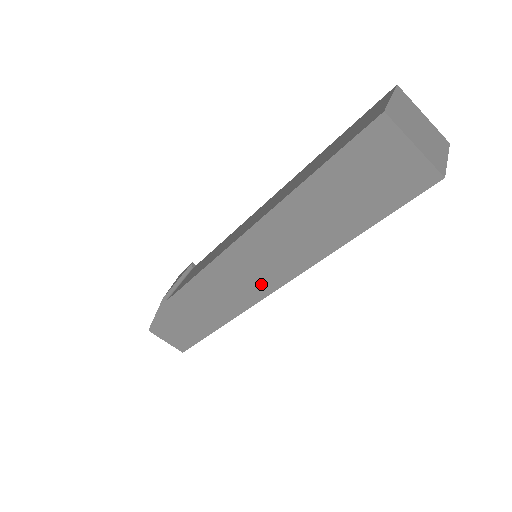
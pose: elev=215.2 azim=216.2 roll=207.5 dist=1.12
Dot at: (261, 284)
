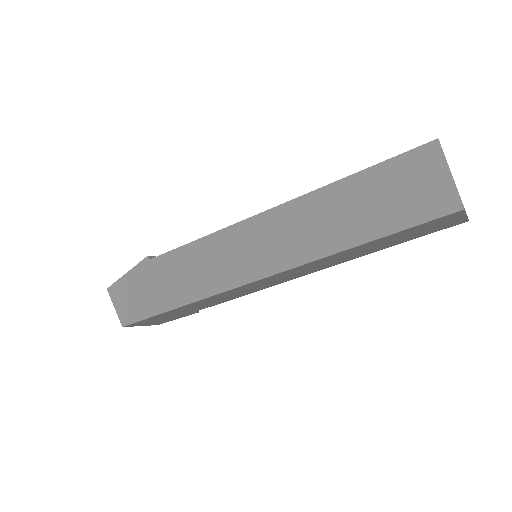
Dot at: (251, 268)
